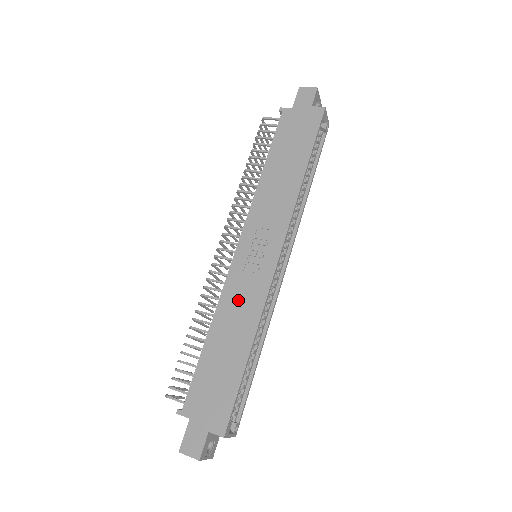
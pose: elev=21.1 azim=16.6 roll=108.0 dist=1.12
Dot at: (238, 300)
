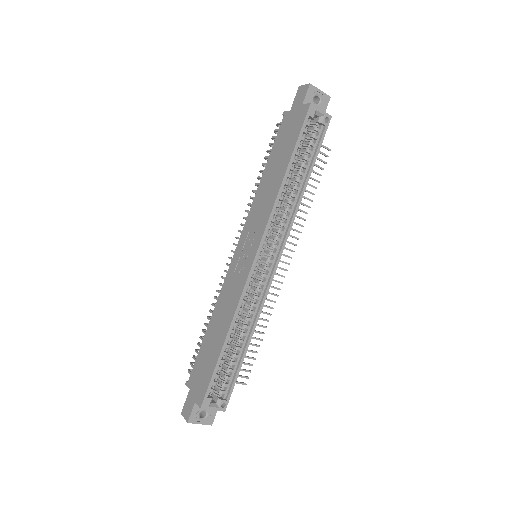
Dot at: (227, 296)
